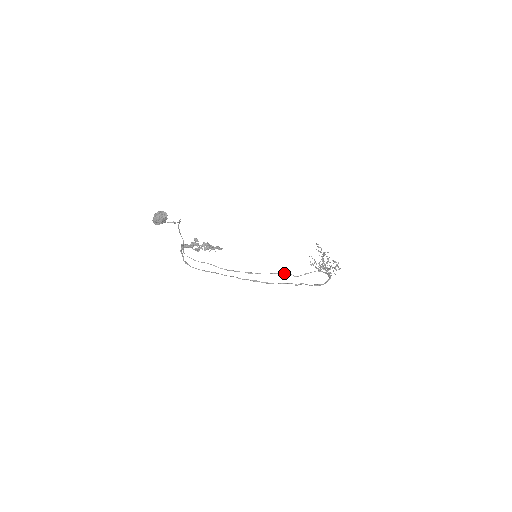
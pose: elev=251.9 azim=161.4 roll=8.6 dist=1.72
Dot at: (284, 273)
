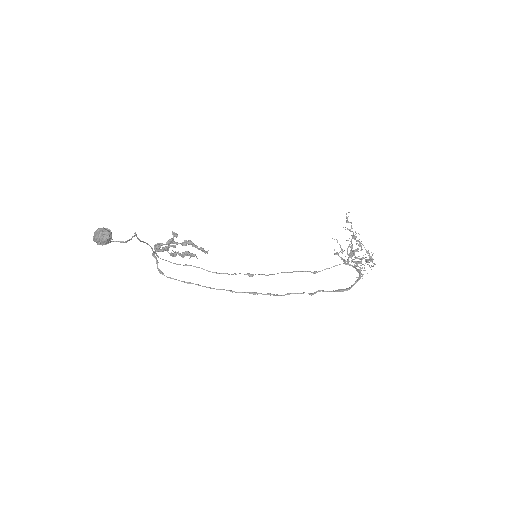
Dot at: (297, 271)
